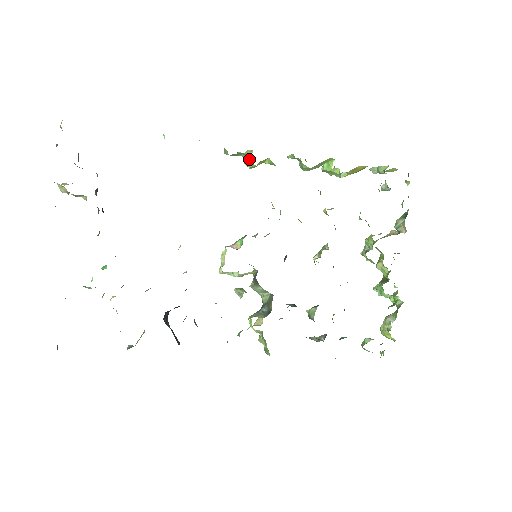
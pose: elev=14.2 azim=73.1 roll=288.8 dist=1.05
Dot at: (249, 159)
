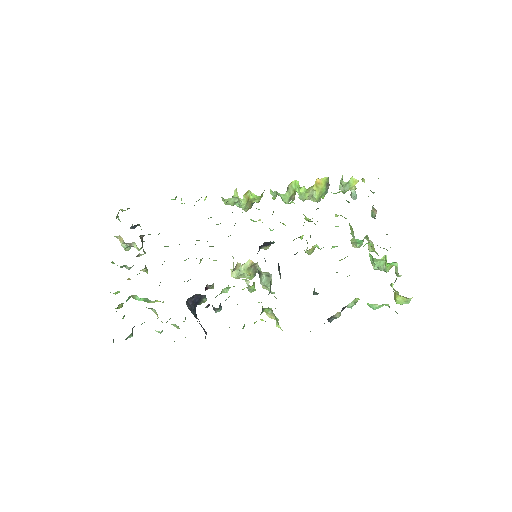
Dot at: (238, 198)
